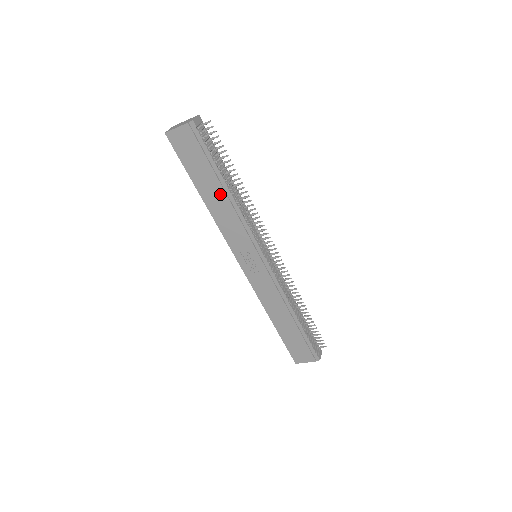
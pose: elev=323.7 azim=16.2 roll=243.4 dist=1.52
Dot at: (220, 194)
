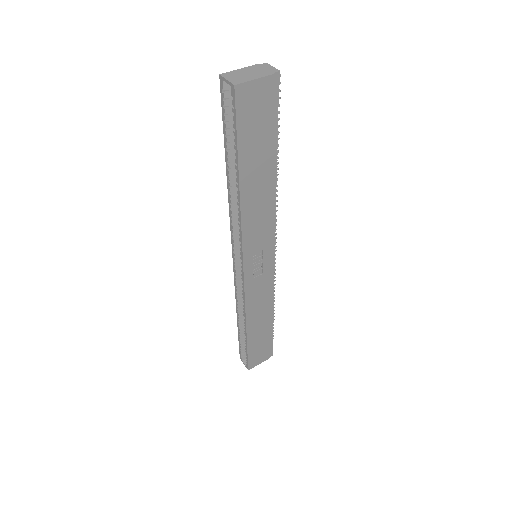
Dot at: (265, 180)
